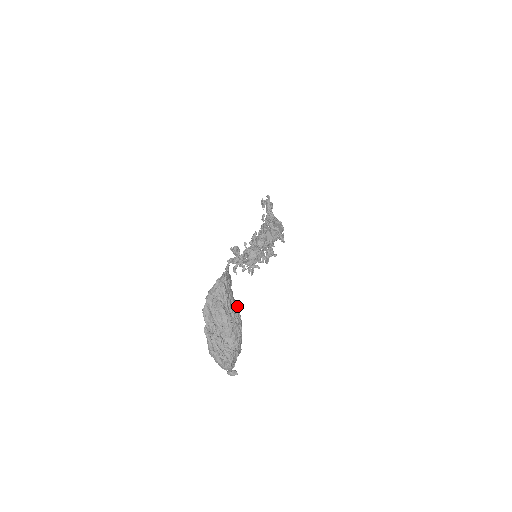
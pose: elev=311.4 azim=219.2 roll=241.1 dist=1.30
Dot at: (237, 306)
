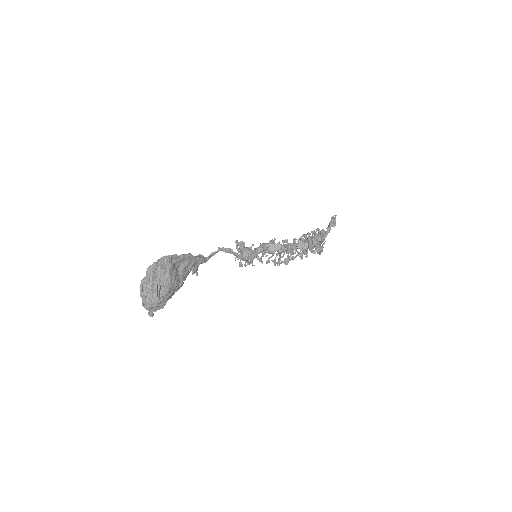
Dot at: (174, 279)
